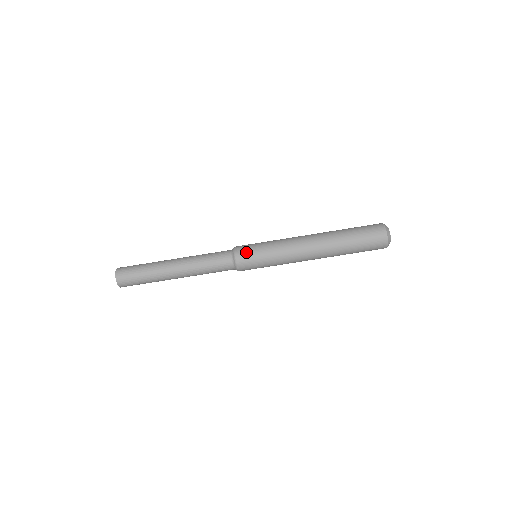
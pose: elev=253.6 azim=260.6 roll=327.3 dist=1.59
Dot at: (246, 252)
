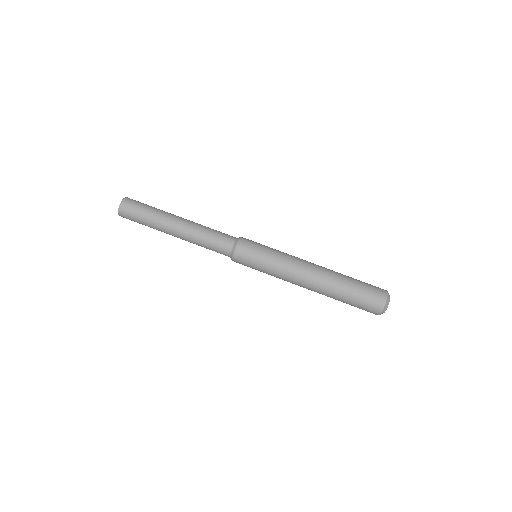
Dot at: (250, 244)
